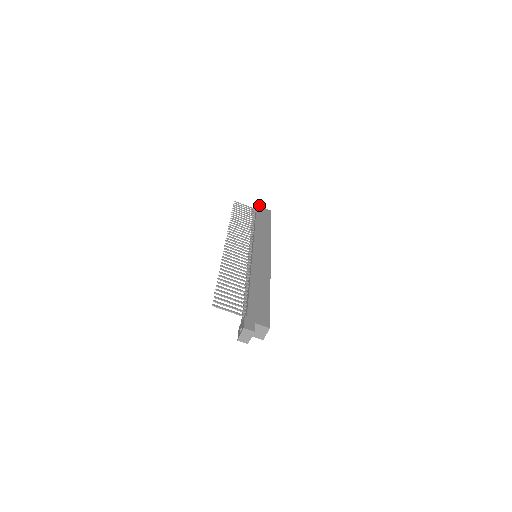
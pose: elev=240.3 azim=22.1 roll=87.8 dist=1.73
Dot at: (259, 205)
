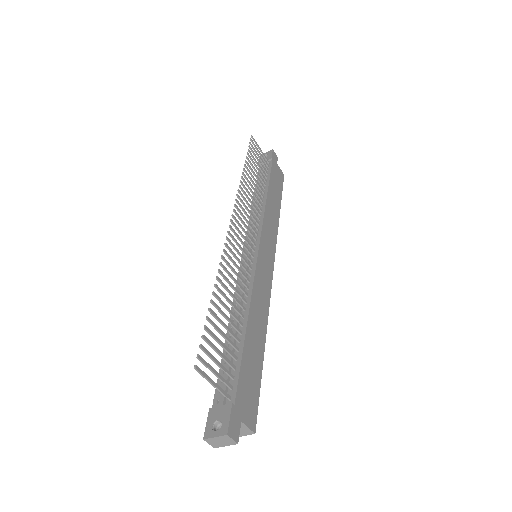
Dot at: (275, 158)
